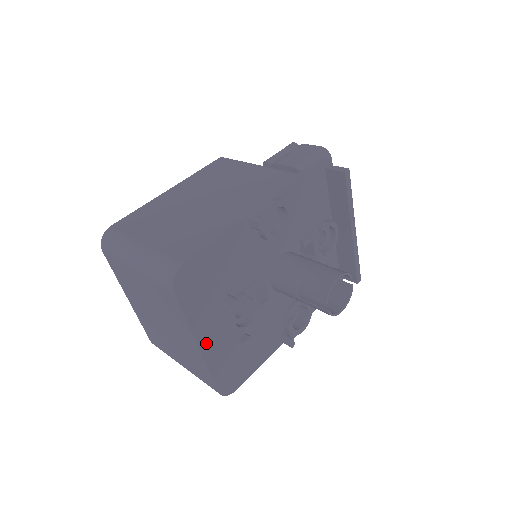
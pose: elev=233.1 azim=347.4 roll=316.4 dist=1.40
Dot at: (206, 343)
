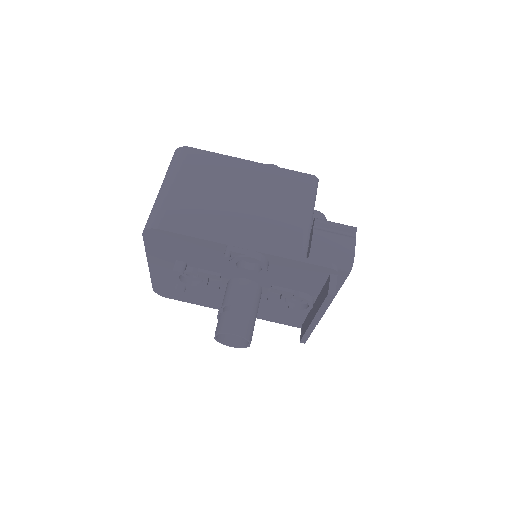
Dot at: (155, 267)
